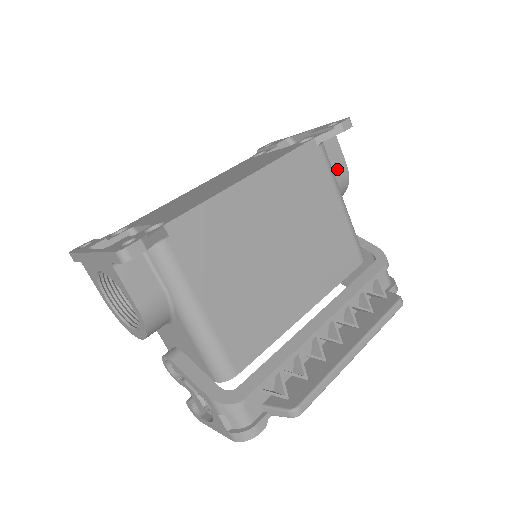
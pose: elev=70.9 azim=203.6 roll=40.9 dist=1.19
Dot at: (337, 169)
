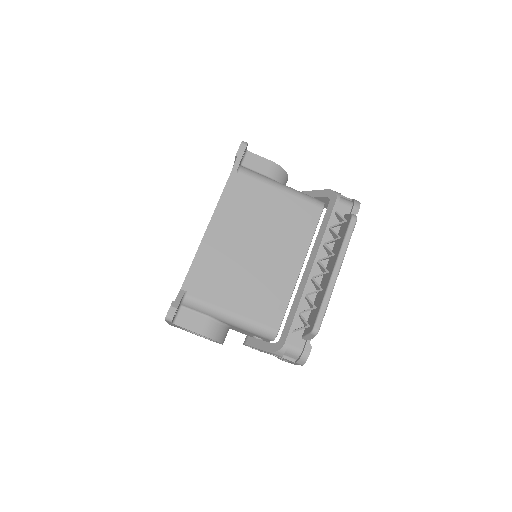
Dot at: (265, 169)
